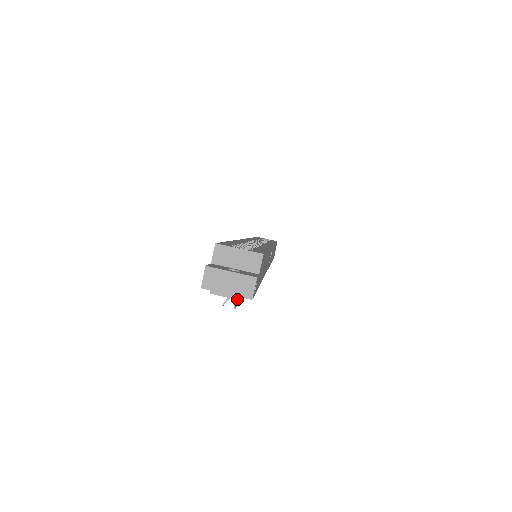
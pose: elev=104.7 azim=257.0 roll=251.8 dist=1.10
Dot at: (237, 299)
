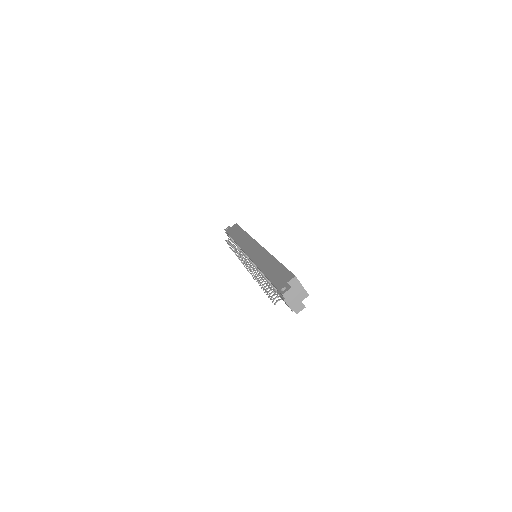
Dot at: (292, 310)
